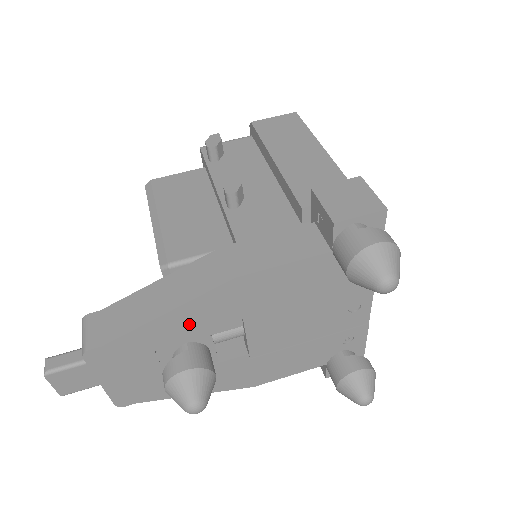
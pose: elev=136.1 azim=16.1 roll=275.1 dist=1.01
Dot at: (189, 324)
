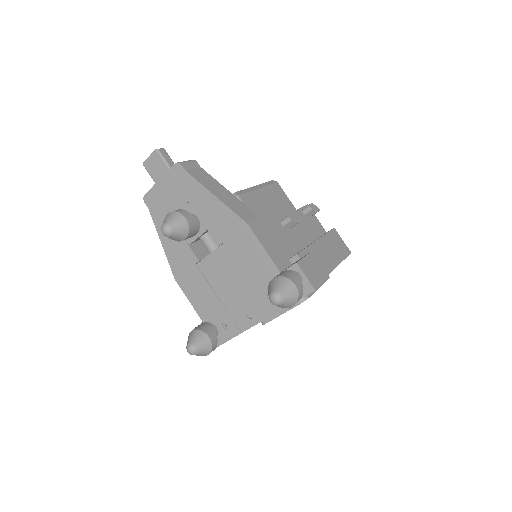
Dot at: (211, 213)
